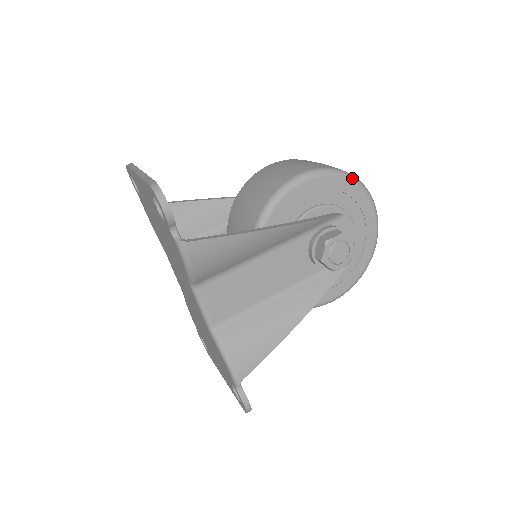
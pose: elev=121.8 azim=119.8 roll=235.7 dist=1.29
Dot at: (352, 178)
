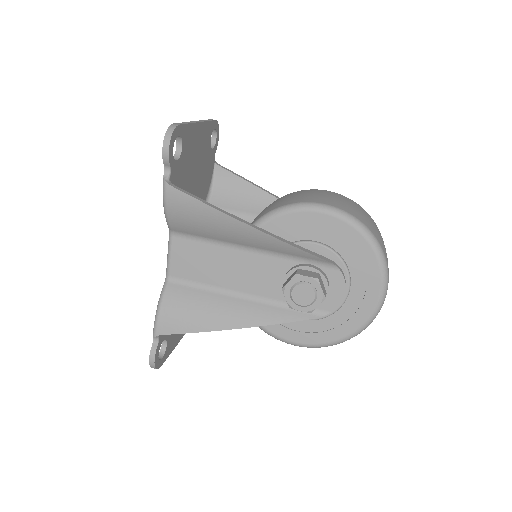
Dot at: (373, 242)
